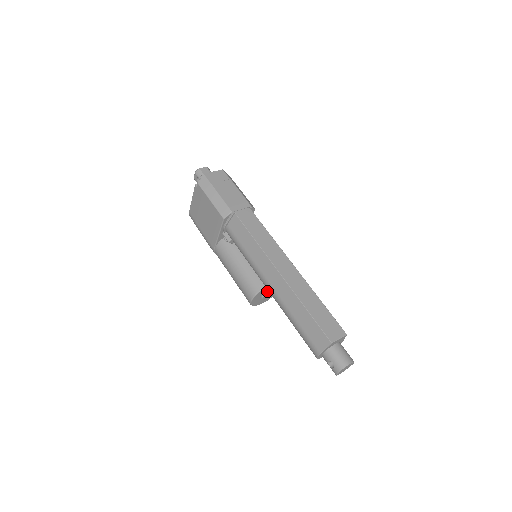
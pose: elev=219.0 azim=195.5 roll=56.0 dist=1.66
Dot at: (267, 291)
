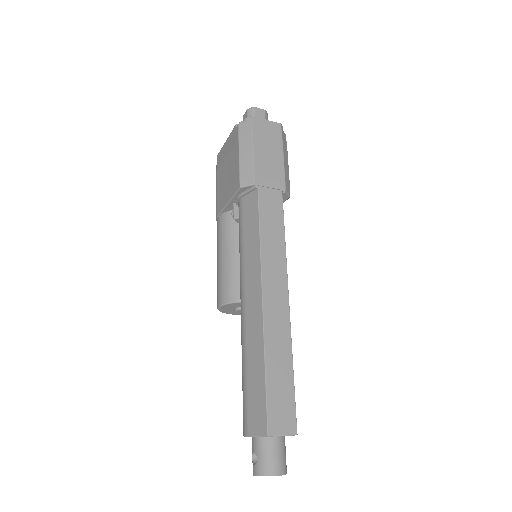
Dot at: occluded
